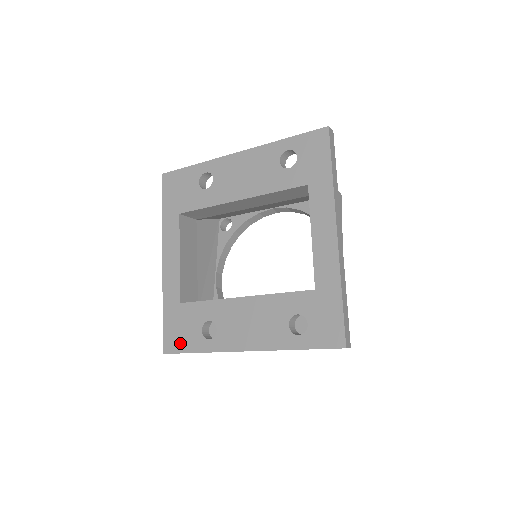
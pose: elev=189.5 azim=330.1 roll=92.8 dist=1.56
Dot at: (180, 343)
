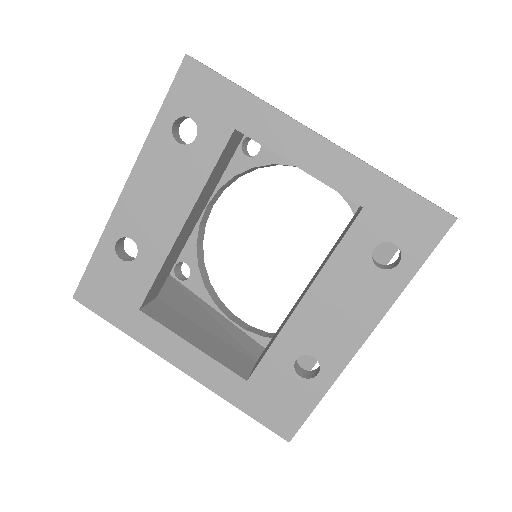
Dot at: (293, 413)
